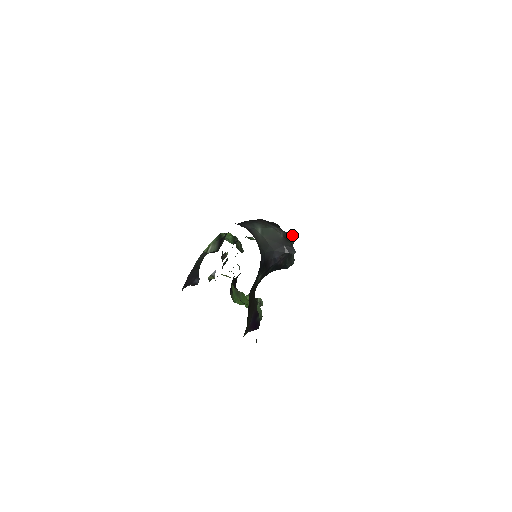
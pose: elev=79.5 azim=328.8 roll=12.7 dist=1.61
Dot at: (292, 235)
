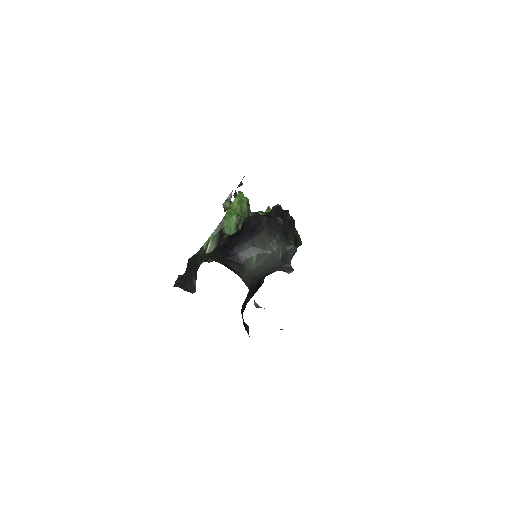
Dot at: (294, 249)
